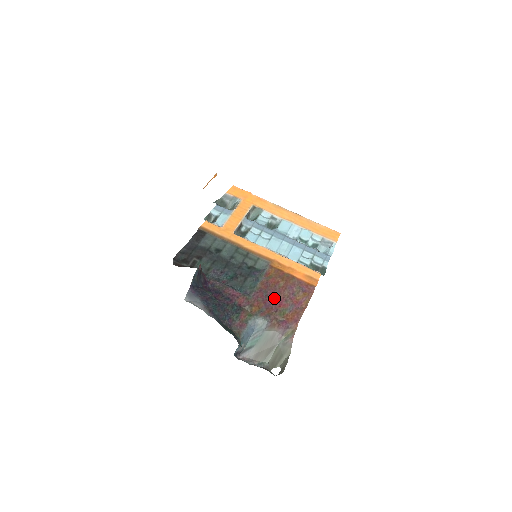
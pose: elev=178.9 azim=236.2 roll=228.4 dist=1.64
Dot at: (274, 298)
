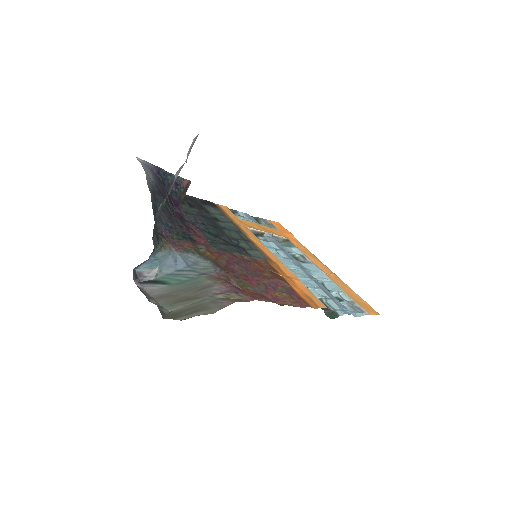
Dot at: (245, 272)
